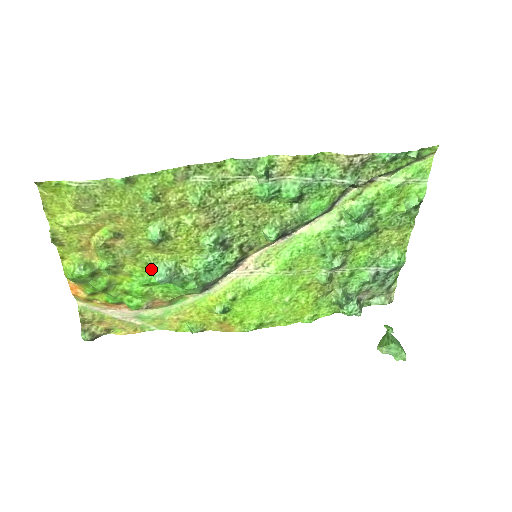
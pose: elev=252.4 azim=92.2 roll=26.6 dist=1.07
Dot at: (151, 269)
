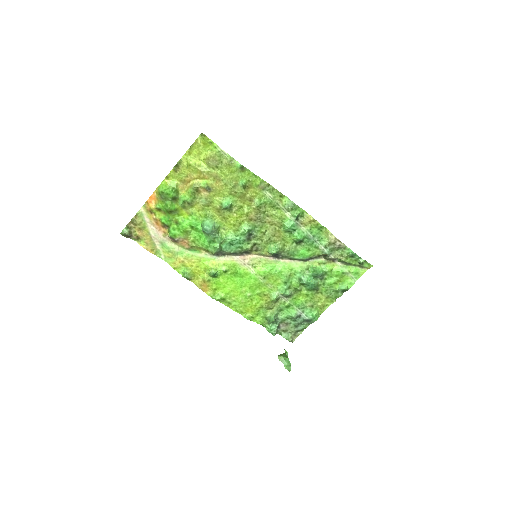
Dot at: (204, 220)
